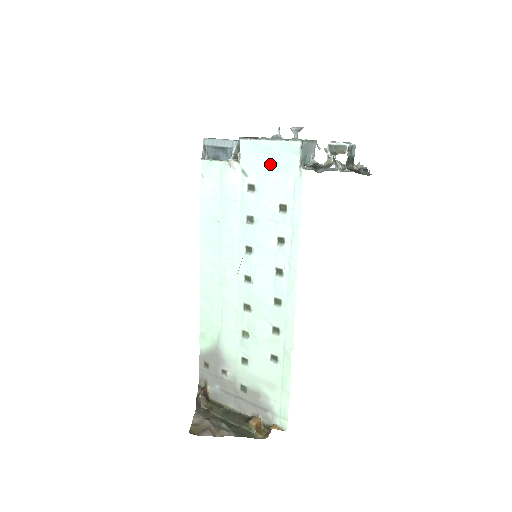
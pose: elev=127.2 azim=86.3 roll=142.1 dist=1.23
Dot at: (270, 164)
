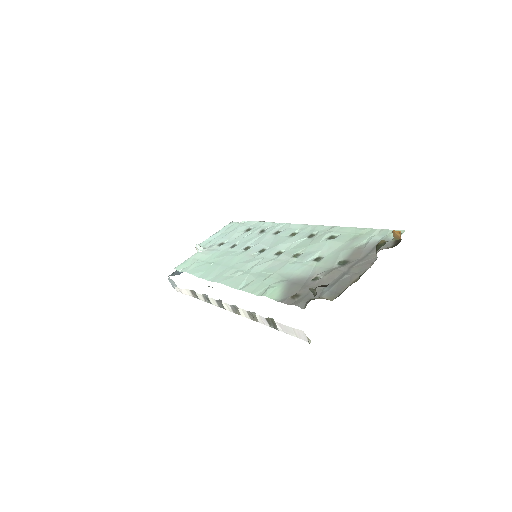
Dot at: (224, 234)
